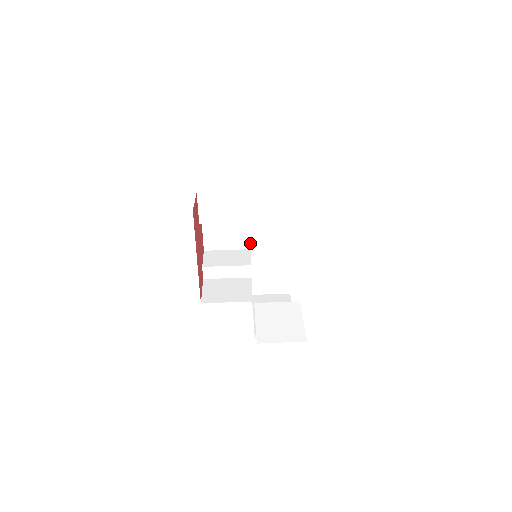
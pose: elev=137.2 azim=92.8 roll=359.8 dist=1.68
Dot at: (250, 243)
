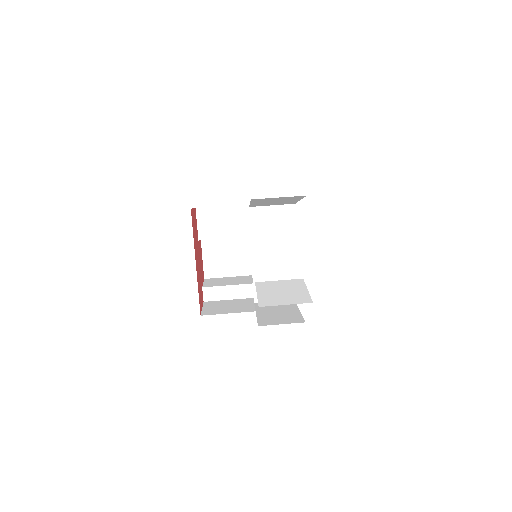
Dot at: (251, 268)
